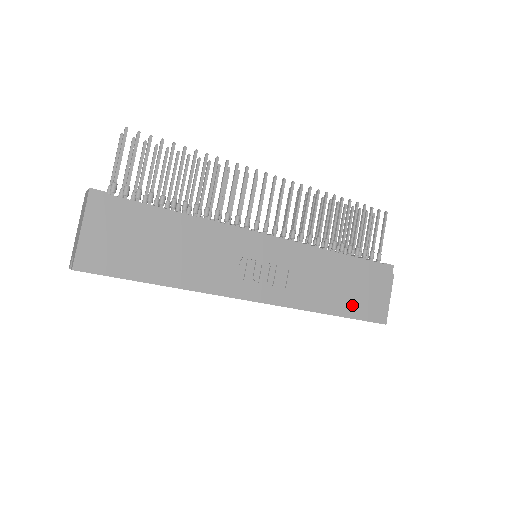
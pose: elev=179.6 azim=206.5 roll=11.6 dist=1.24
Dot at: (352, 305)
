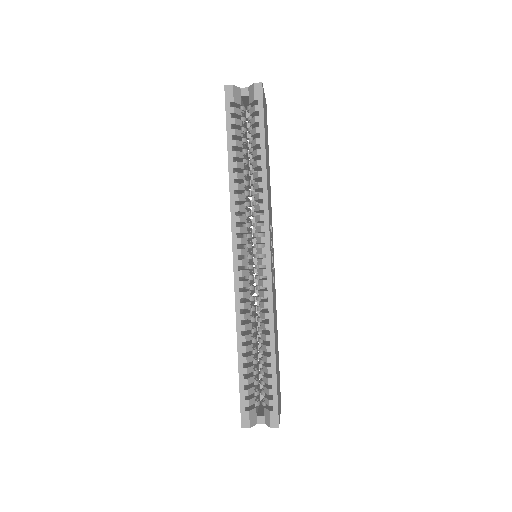
Dot at: (277, 370)
